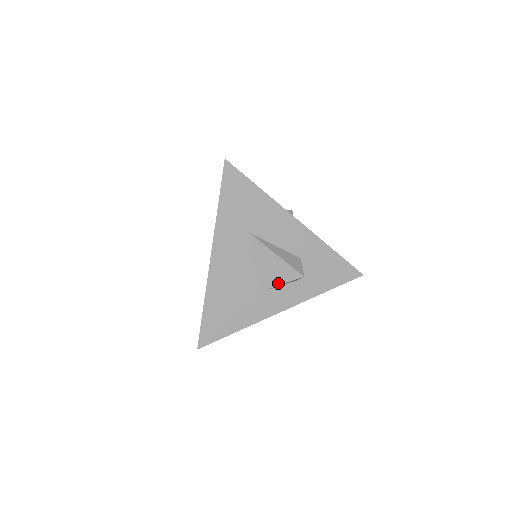
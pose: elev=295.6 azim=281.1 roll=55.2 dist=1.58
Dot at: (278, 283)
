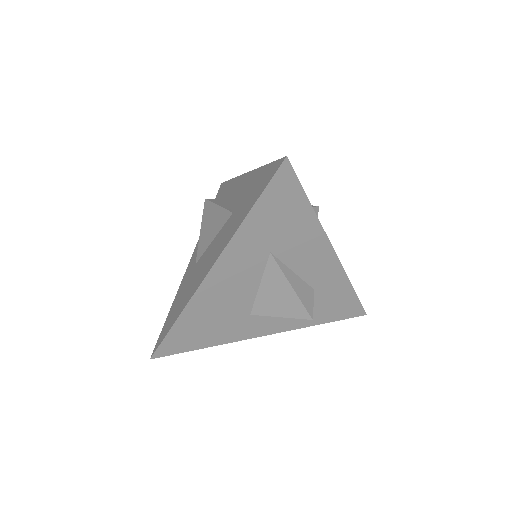
Dot at: (278, 315)
